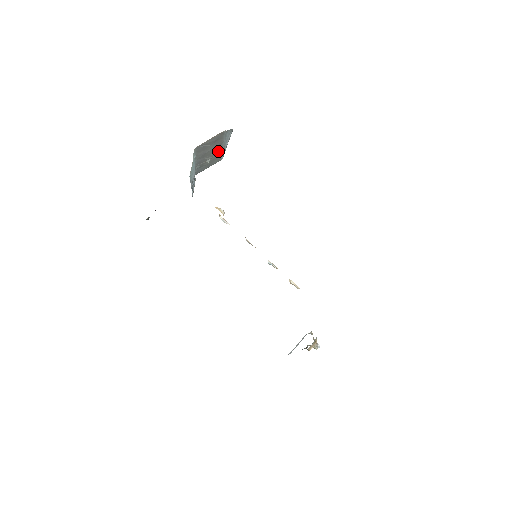
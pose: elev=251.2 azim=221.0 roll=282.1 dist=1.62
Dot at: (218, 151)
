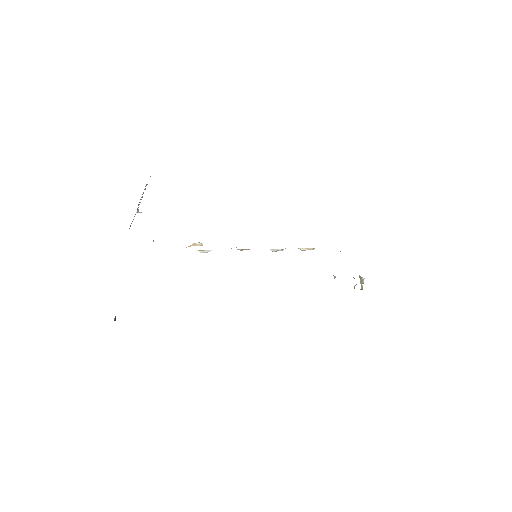
Dot at: occluded
